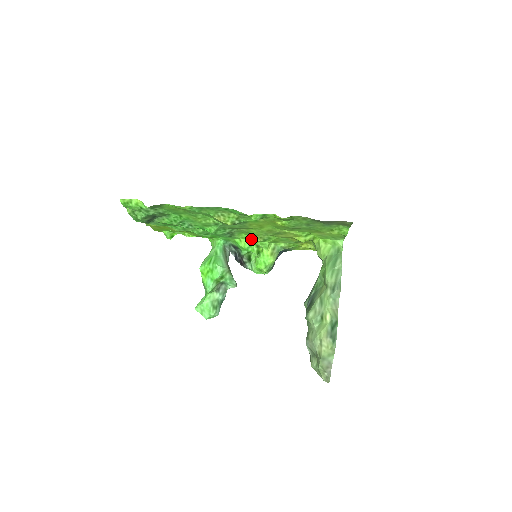
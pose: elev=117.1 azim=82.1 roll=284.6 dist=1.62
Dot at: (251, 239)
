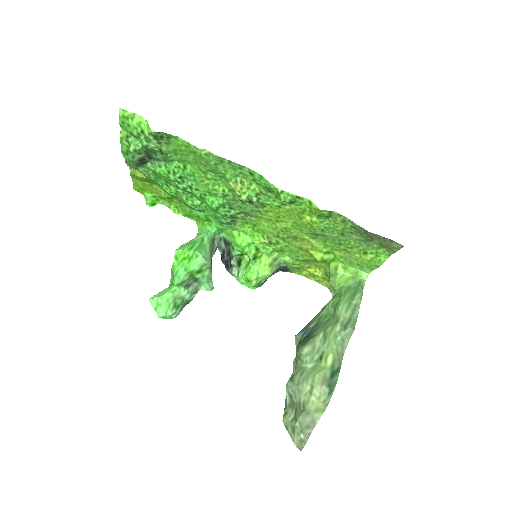
Dot at: (254, 236)
